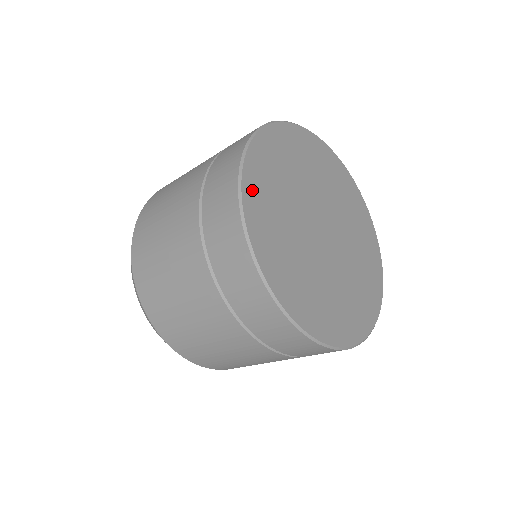
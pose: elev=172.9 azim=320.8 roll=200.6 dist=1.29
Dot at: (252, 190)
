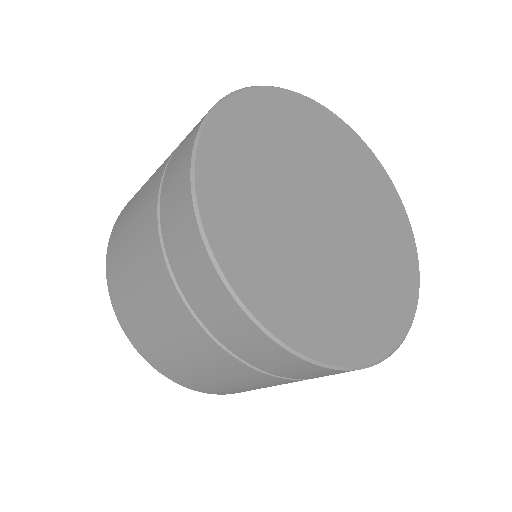
Dot at: (212, 172)
